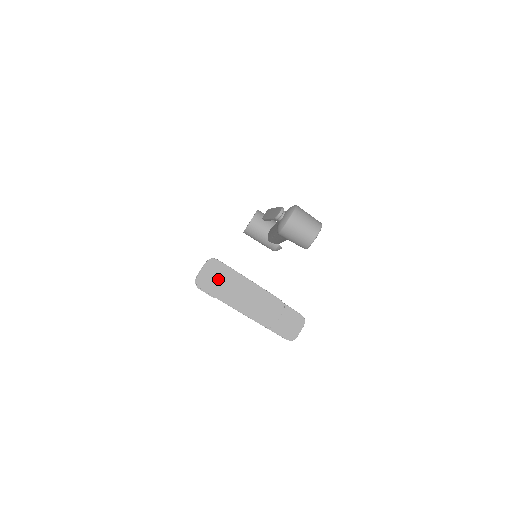
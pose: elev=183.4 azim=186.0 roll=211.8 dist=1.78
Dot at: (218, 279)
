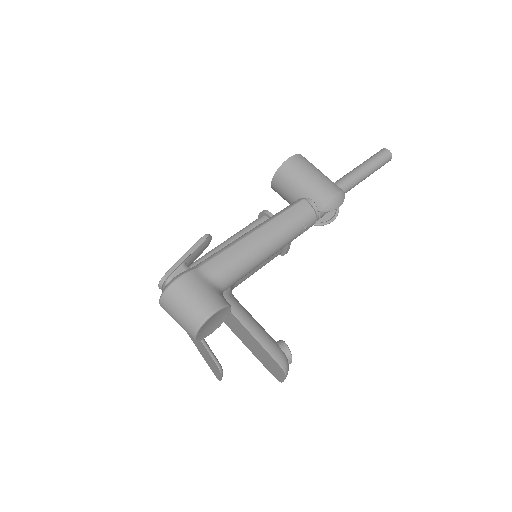
Dot at: occluded
